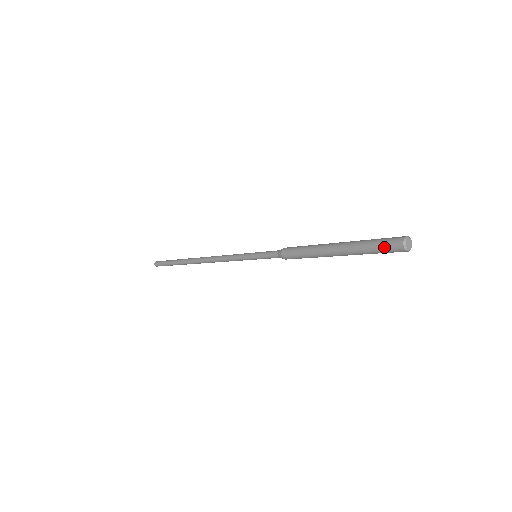
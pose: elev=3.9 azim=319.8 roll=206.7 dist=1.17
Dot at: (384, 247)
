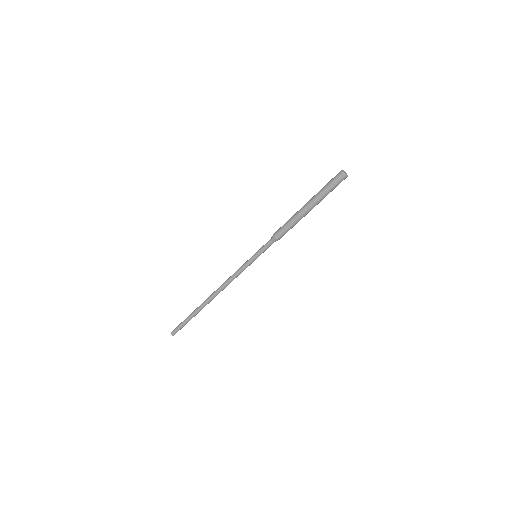
Dot at: (332, 179)
